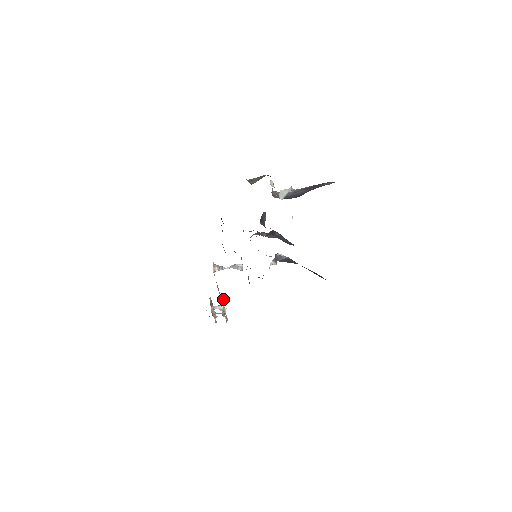
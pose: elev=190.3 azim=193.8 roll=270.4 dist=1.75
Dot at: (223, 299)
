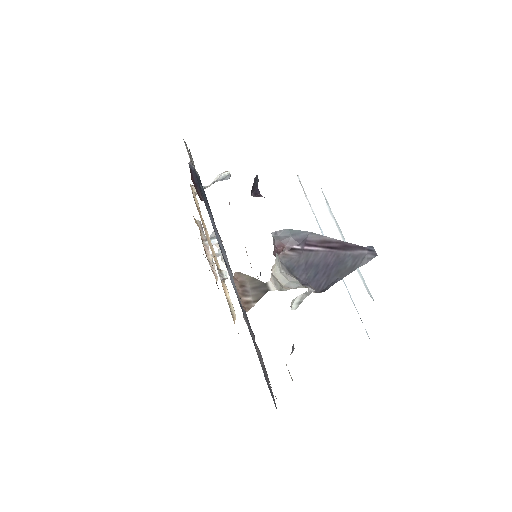
Dot at: (222, 280)
